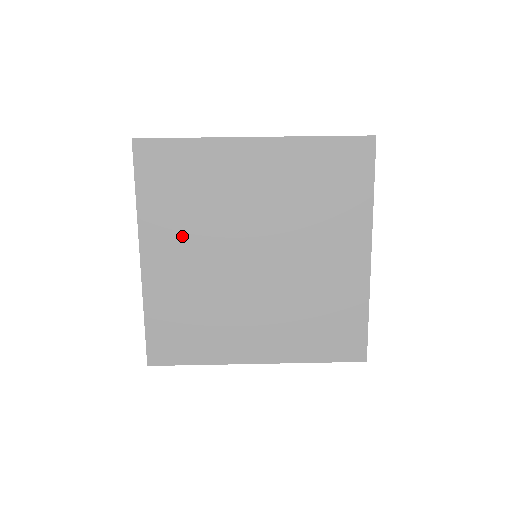
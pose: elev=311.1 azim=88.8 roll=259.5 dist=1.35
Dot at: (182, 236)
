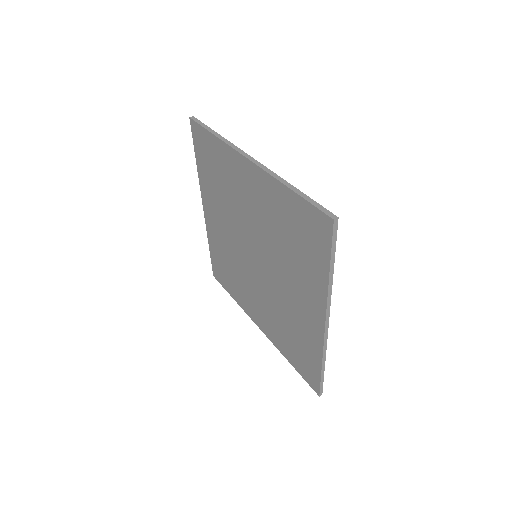
Dot at: (218, 209)
